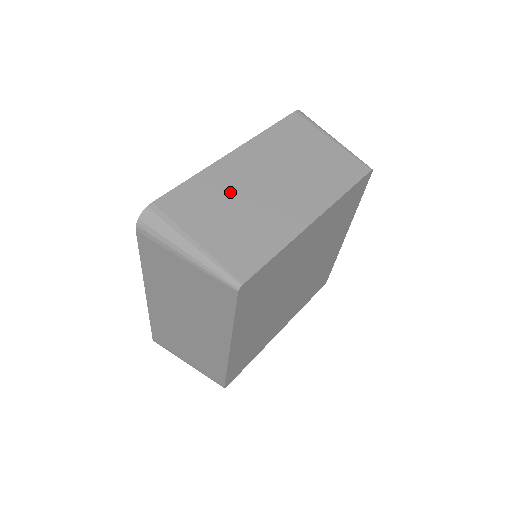
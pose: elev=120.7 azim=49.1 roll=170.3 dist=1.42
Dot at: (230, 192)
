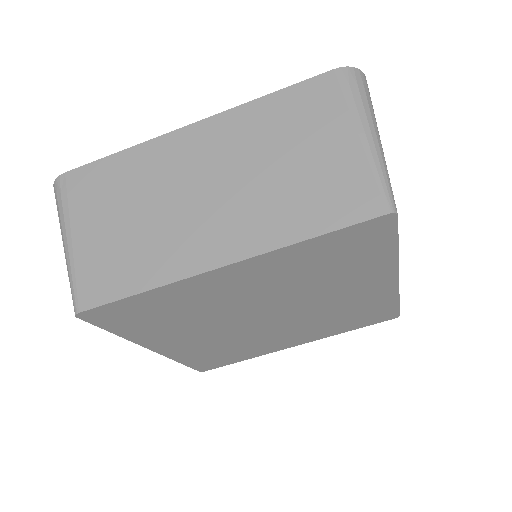
Dot at: (148, 185)
